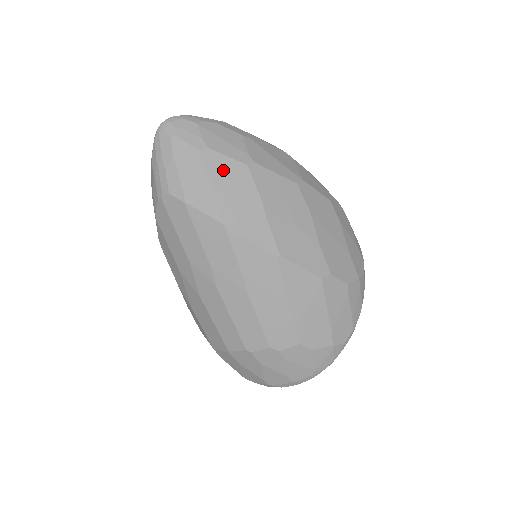
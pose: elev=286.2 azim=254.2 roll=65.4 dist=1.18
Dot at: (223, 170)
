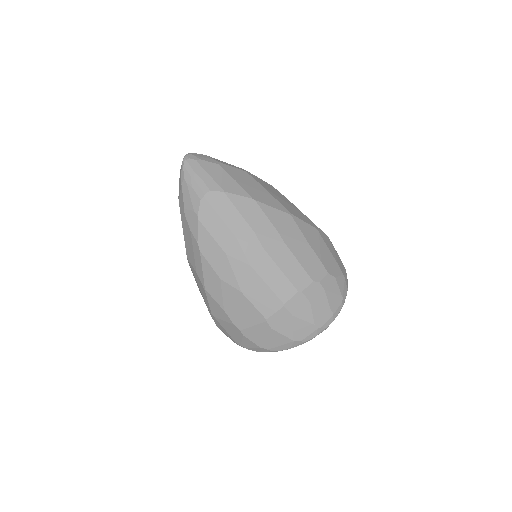
Dot at: (236, 173)
